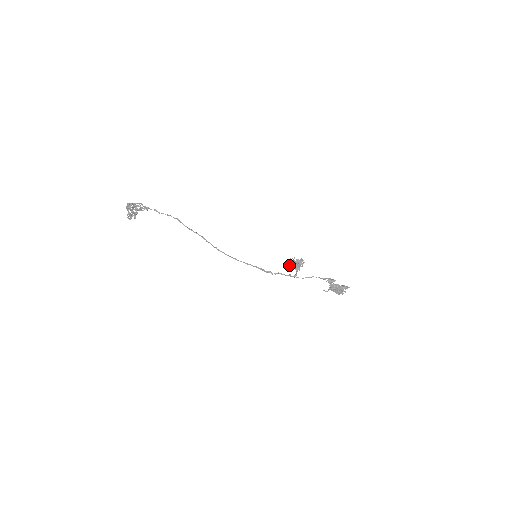
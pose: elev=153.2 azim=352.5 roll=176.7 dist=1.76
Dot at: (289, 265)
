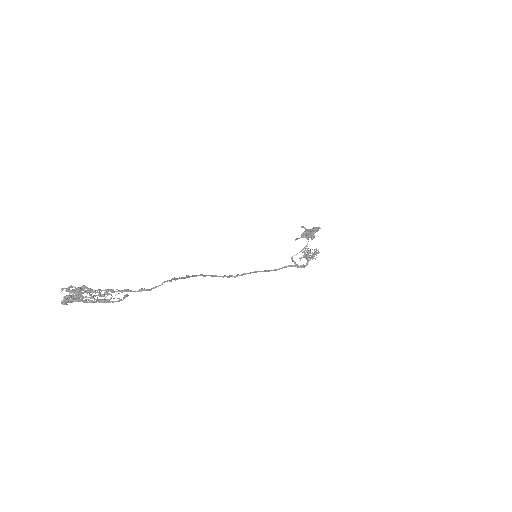
Dot at: (300, 258)
